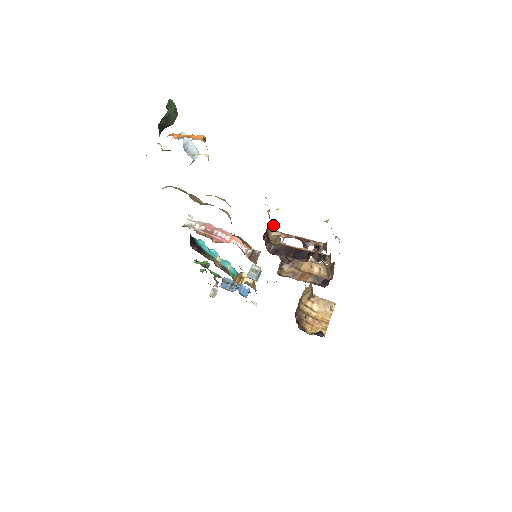
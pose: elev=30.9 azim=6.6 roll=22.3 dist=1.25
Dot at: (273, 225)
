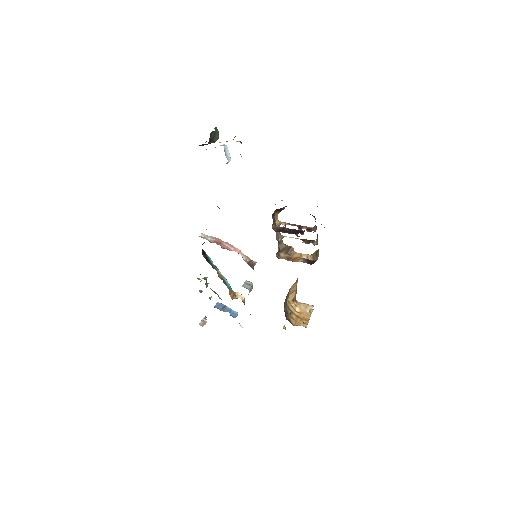
Dot at: (277, 214)
